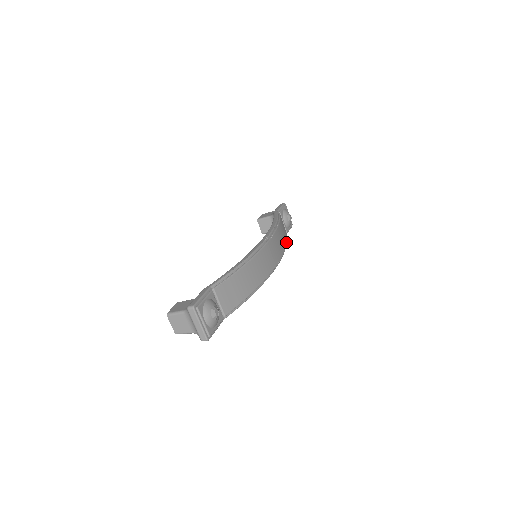
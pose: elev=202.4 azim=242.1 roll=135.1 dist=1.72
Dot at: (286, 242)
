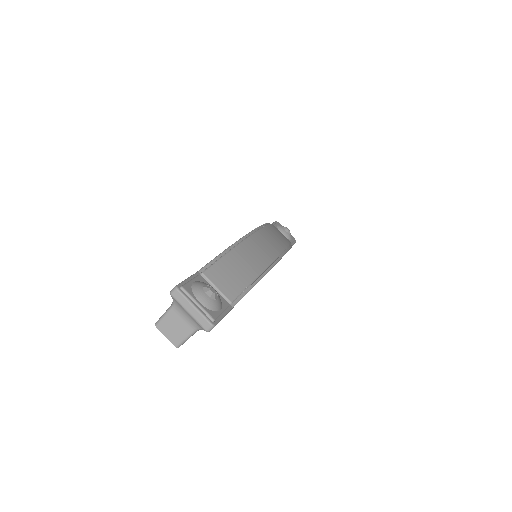
Dot at: occluded
